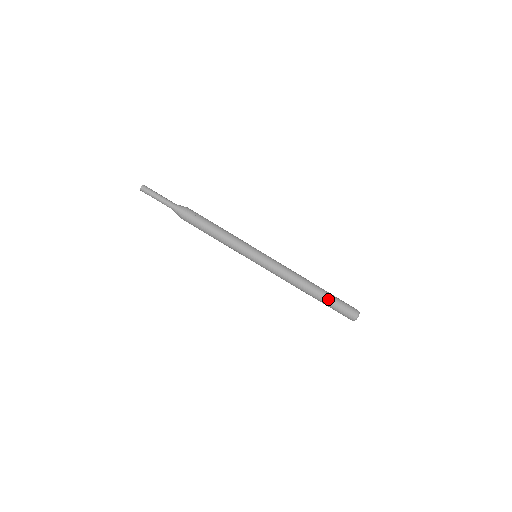
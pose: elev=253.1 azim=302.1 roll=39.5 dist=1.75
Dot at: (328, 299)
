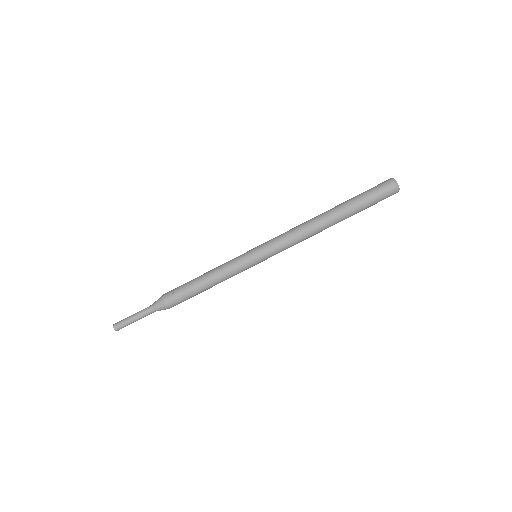
Dot at: (353, 205)
